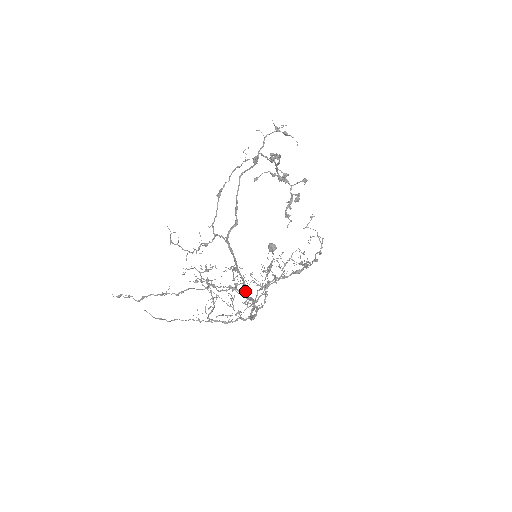
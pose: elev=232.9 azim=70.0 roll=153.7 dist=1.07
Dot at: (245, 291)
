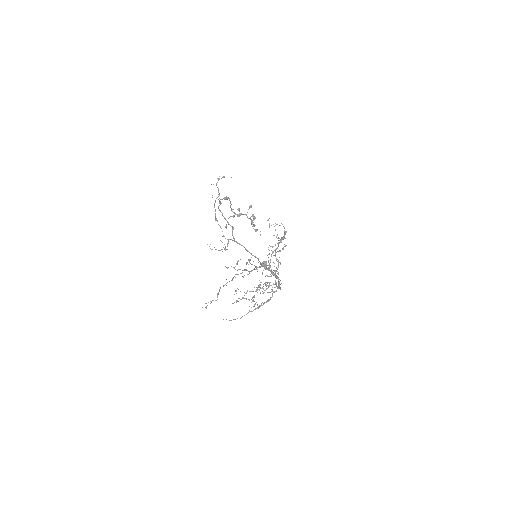
Dot at: (262, 265)
